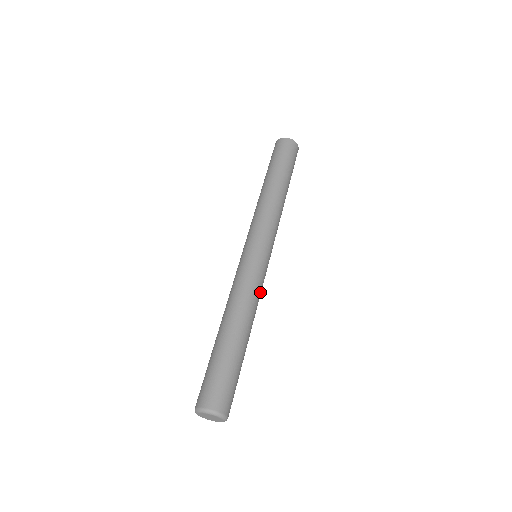
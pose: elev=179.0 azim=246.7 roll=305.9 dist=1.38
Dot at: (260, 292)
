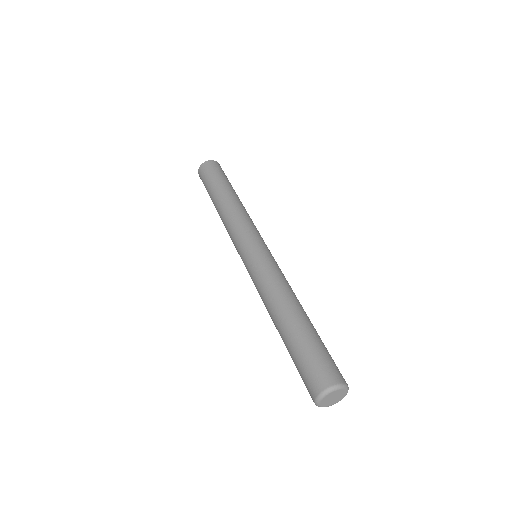
Dot at: occluded
